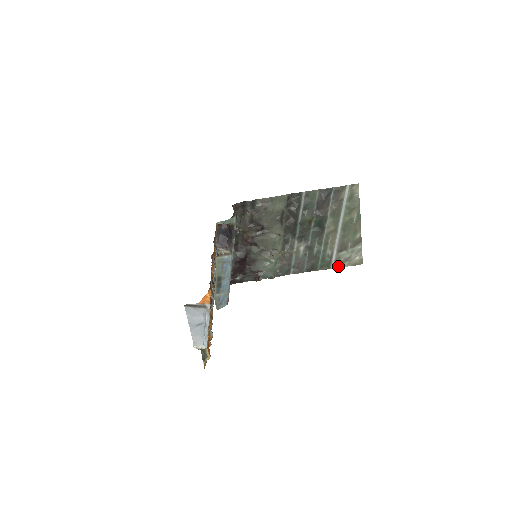
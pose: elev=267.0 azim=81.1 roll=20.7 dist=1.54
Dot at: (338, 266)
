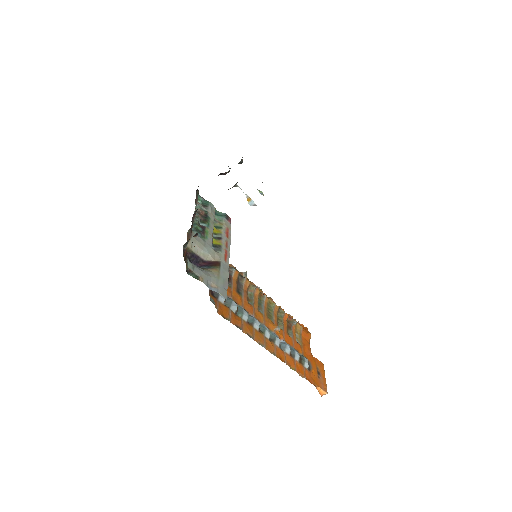
Dot at: occluded
